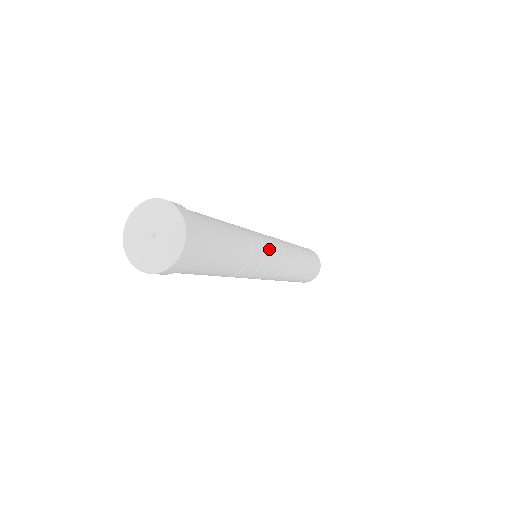
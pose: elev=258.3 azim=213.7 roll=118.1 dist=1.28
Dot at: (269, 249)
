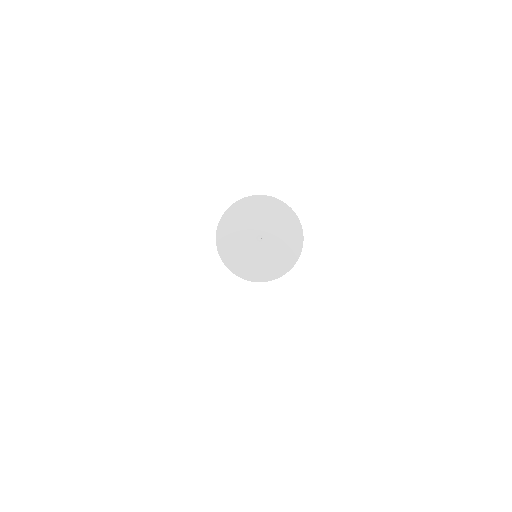
Dot at: occluded
